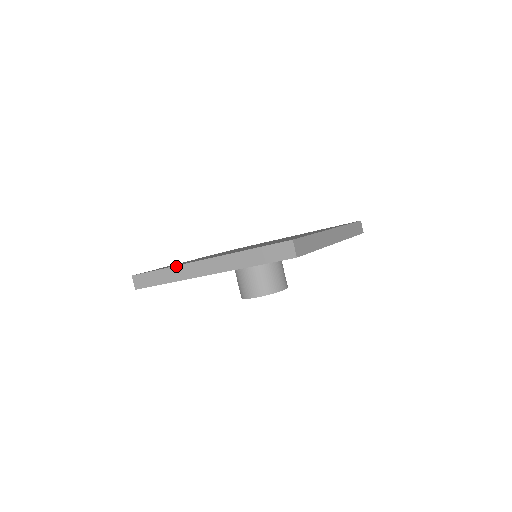
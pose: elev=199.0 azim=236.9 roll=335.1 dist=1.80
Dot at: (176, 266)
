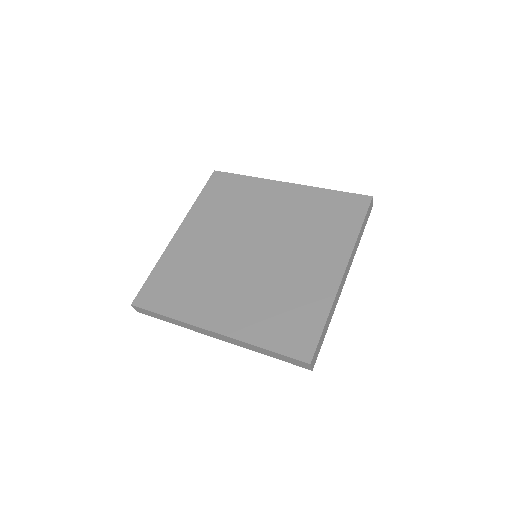
Dot at: (182, 322)
